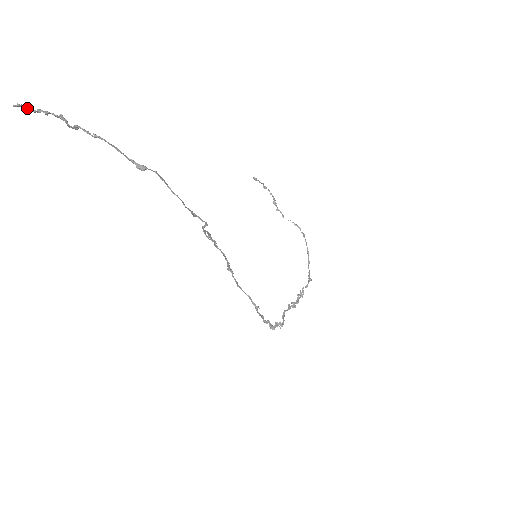
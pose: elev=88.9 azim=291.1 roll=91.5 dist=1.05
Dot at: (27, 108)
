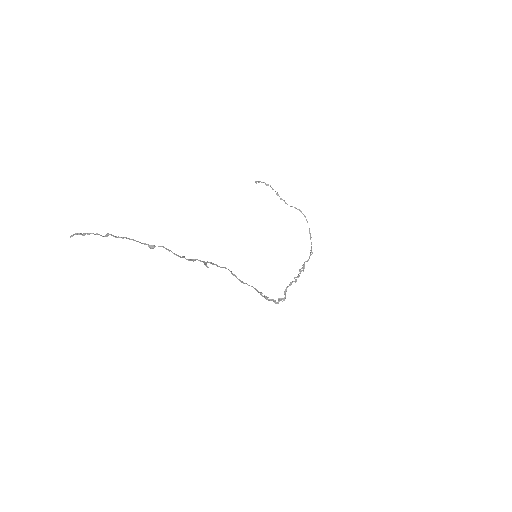
Dot at: occluded
